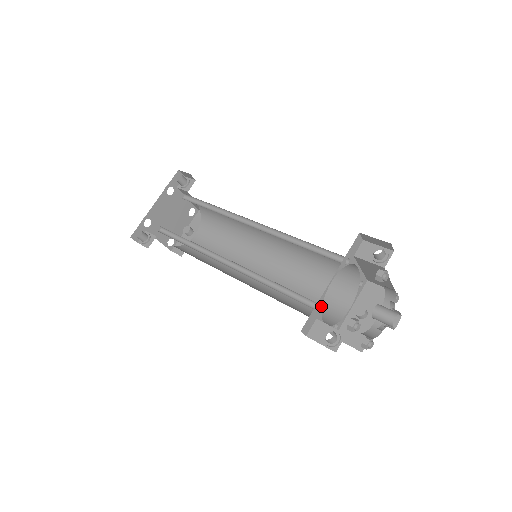
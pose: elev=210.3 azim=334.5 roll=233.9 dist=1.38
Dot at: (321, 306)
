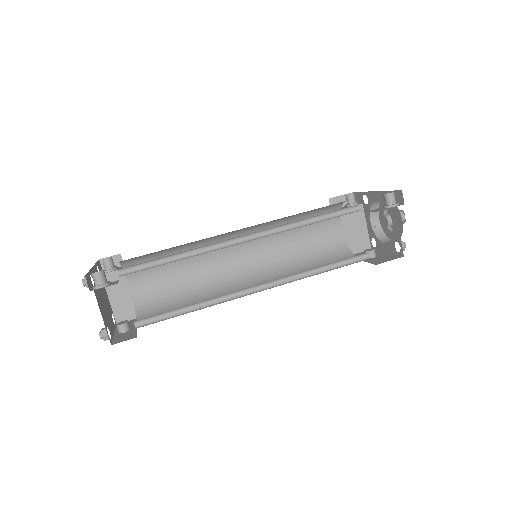
Dot at: (359, 209)
